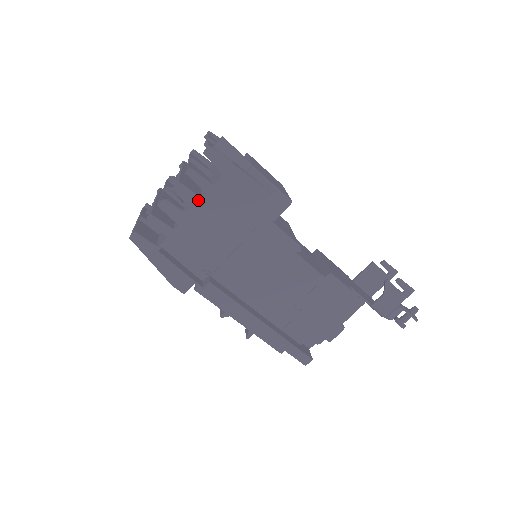
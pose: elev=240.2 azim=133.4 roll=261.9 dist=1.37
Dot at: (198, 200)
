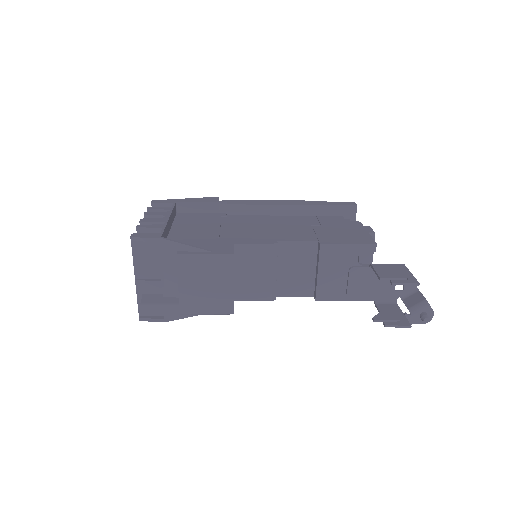
Dot at: occluded
